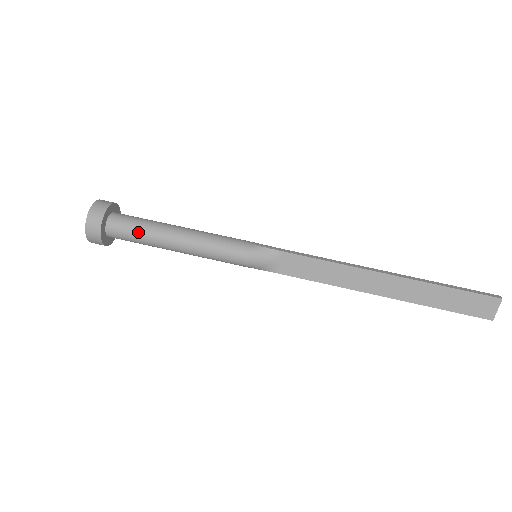
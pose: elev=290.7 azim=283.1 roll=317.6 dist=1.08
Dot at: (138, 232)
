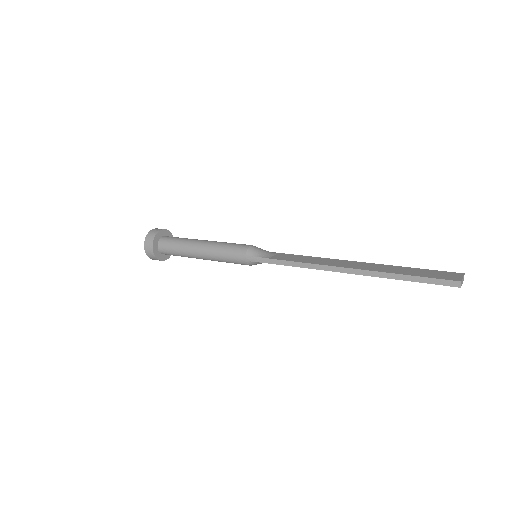
Dot at: (183, 238)
